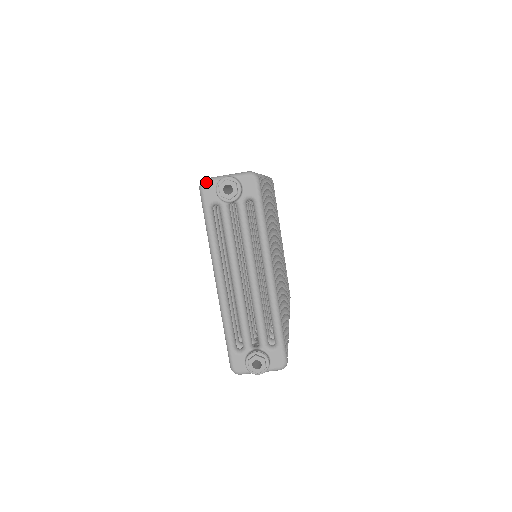
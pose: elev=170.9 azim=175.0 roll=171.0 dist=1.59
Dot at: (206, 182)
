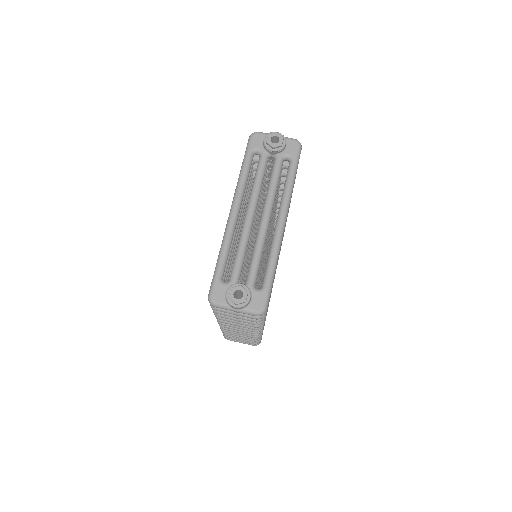
Dot at: (258, 133)
